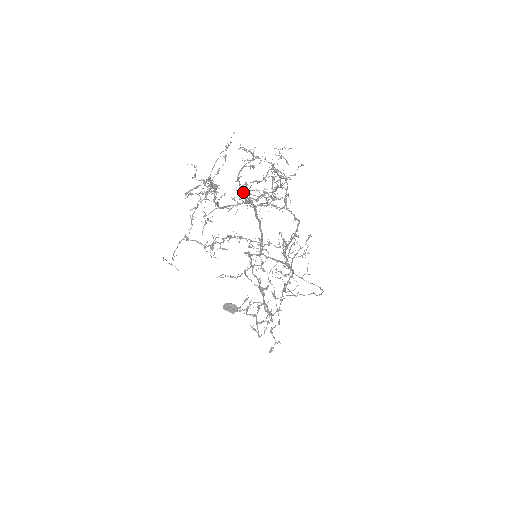
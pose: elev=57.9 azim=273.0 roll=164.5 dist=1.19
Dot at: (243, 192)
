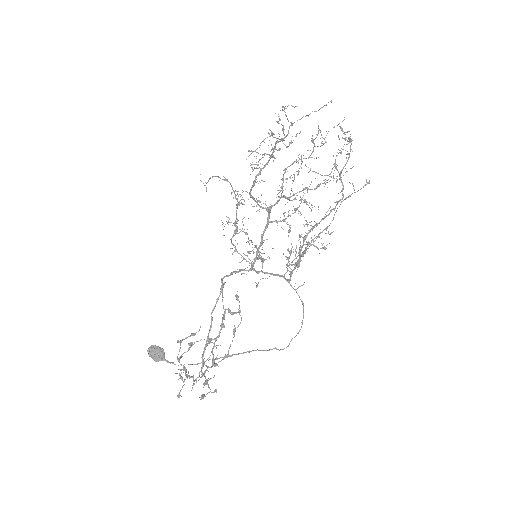
Dot at: (302, 161)
